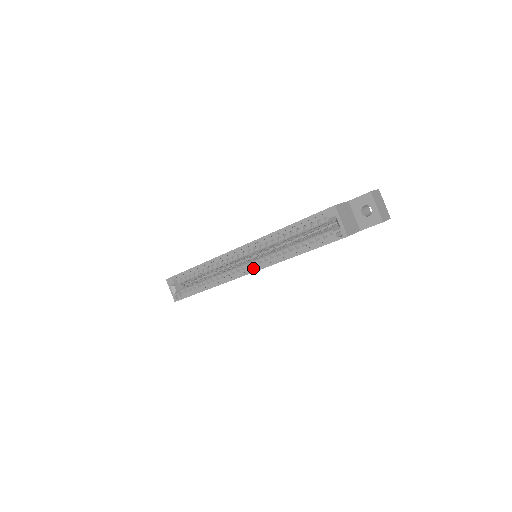
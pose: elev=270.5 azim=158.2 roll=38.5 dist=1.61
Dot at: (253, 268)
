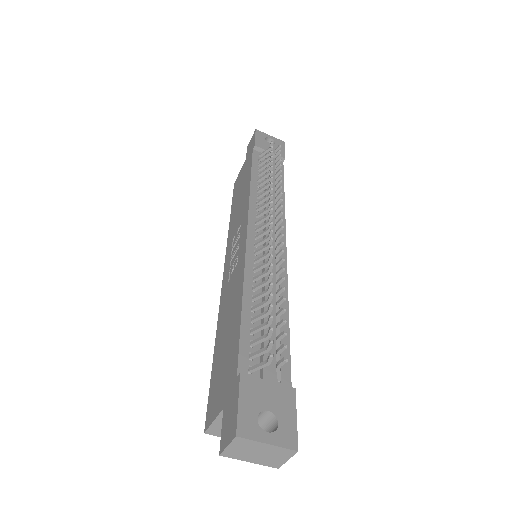
Dot at: occluded
